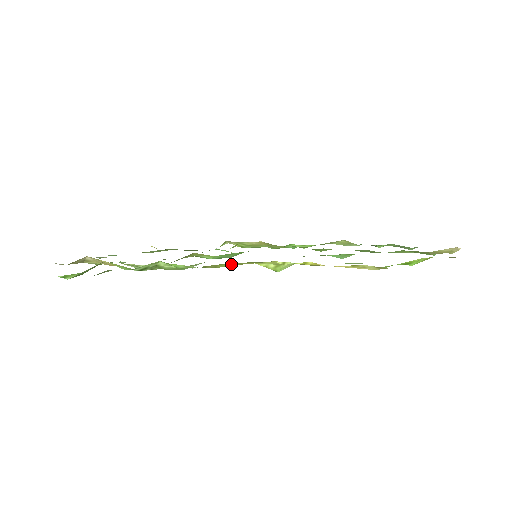
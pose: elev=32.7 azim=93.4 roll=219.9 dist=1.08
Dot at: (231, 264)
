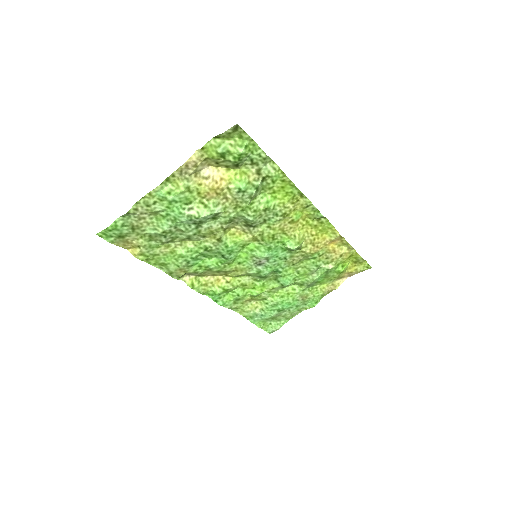
Dot at: (298, 214)
